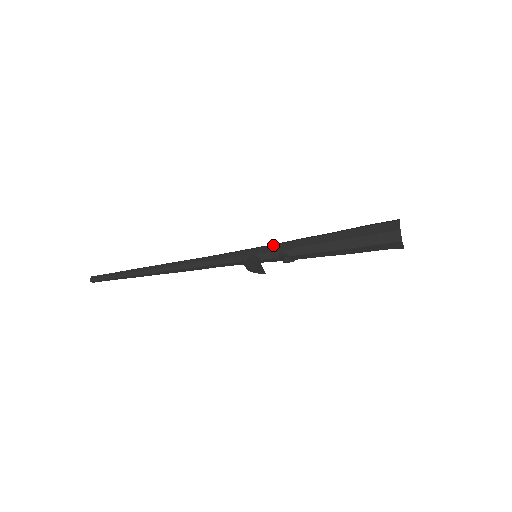
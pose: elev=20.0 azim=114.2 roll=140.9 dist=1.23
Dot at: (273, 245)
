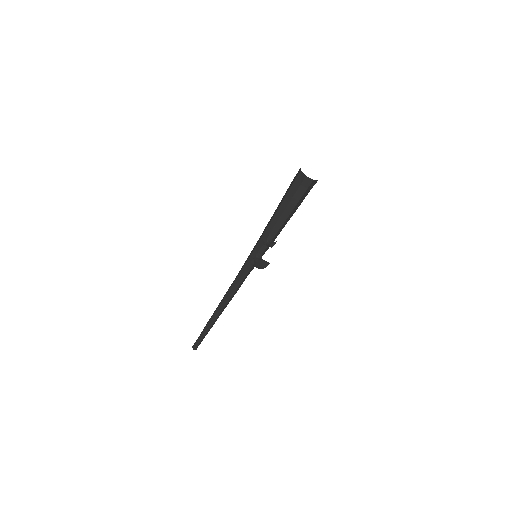
Dot at: (258, 243)
